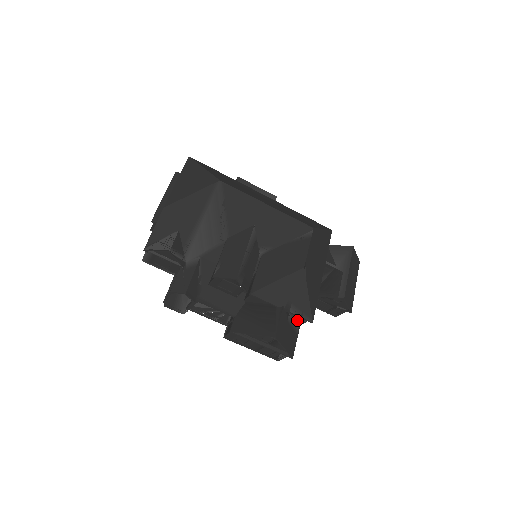
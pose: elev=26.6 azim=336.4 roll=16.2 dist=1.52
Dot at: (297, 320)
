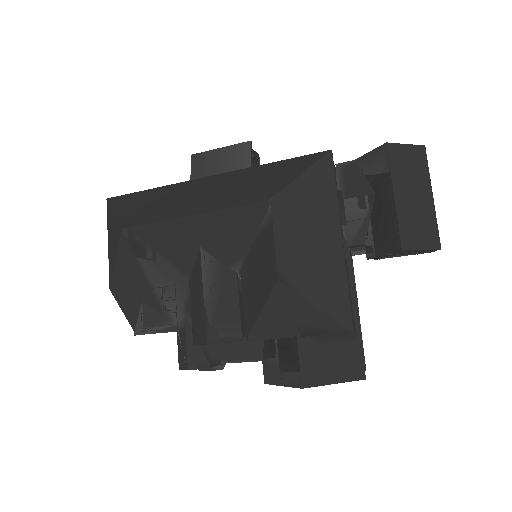
Dot at: occluded
